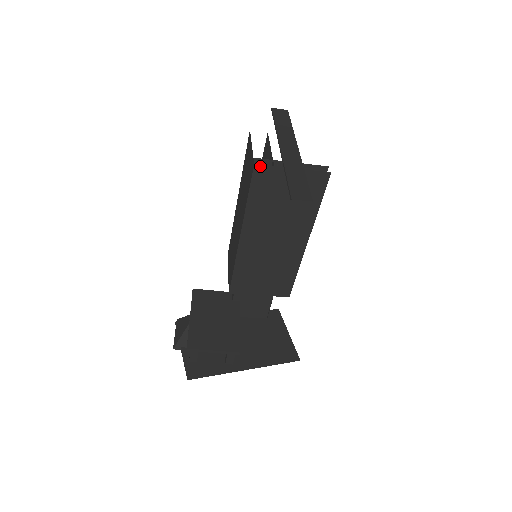
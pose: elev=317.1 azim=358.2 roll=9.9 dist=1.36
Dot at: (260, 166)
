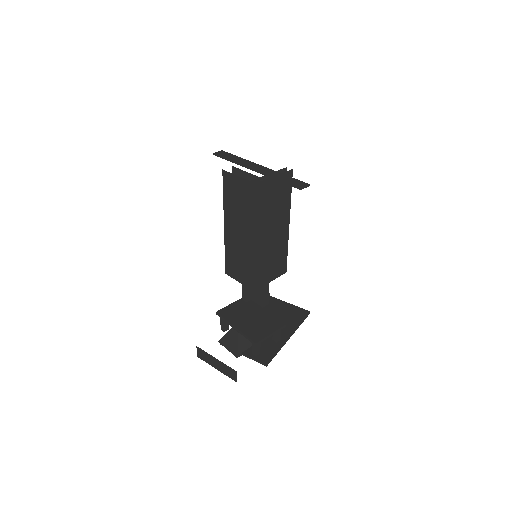
Dot at: (258, 184)
